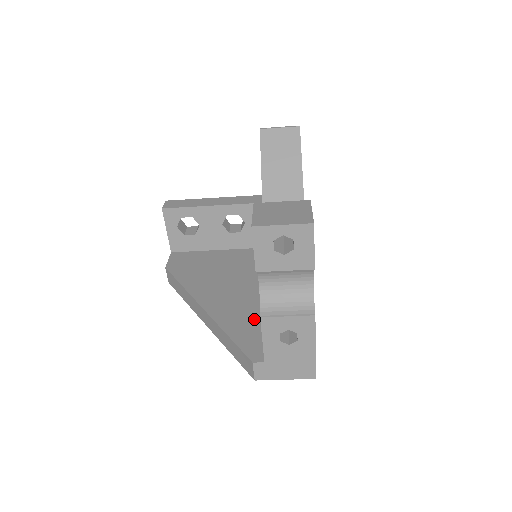
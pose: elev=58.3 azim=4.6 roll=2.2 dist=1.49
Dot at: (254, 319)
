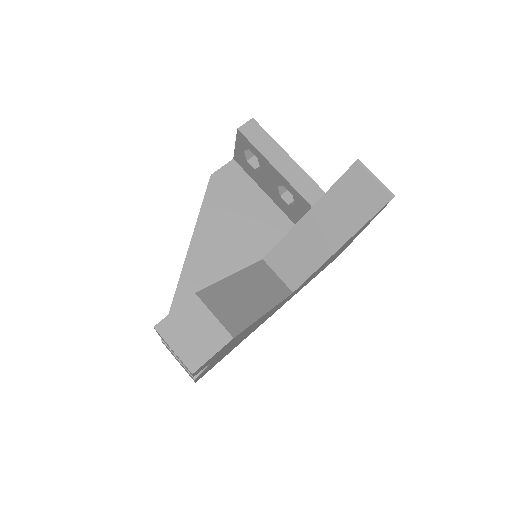
Dot at: occluded
